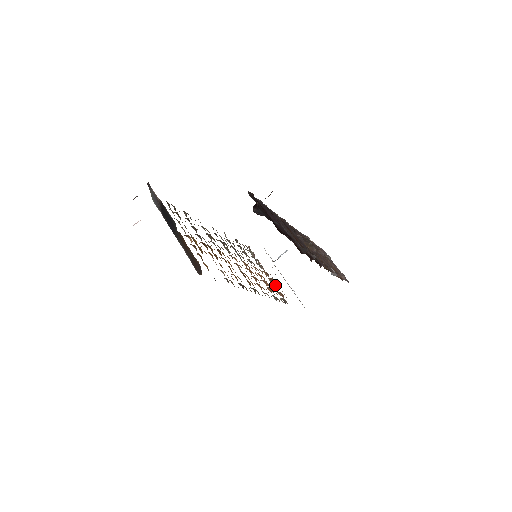
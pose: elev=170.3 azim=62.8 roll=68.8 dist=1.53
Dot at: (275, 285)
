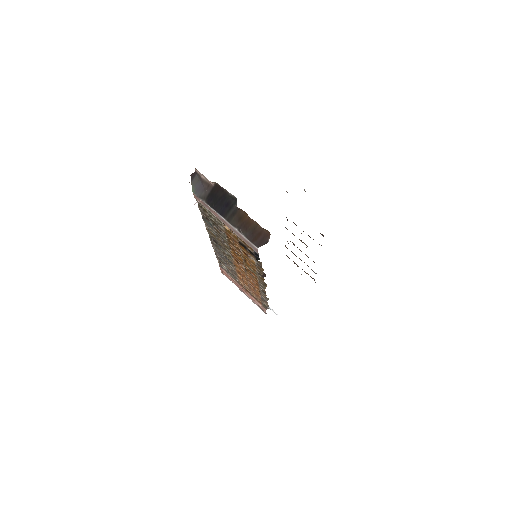
Dot at: occluded
